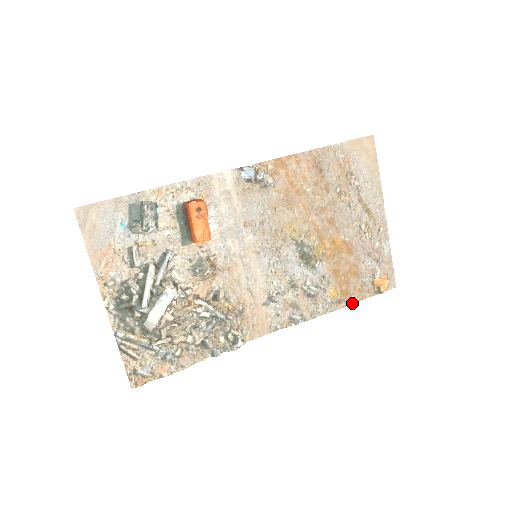
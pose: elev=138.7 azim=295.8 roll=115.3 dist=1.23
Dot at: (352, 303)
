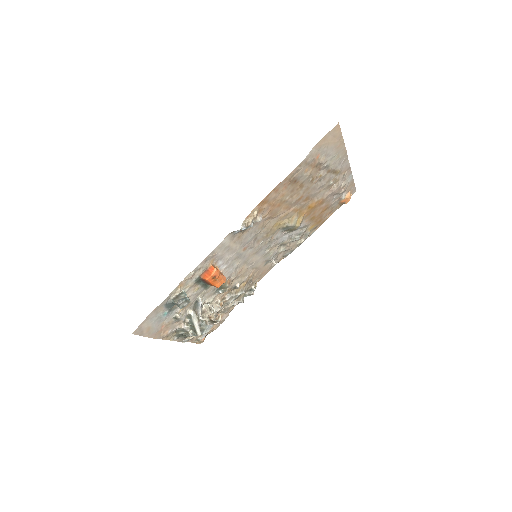
Dot at: occluded
